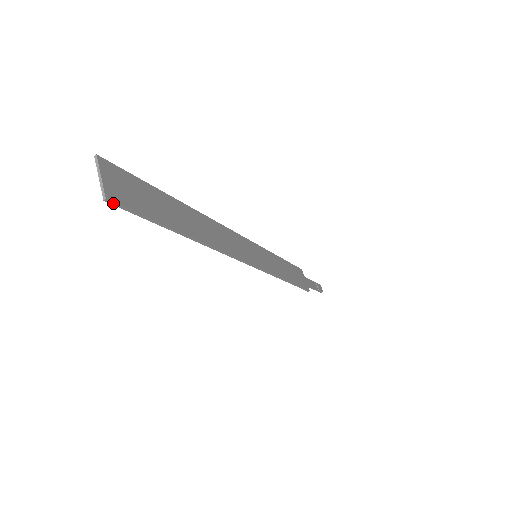
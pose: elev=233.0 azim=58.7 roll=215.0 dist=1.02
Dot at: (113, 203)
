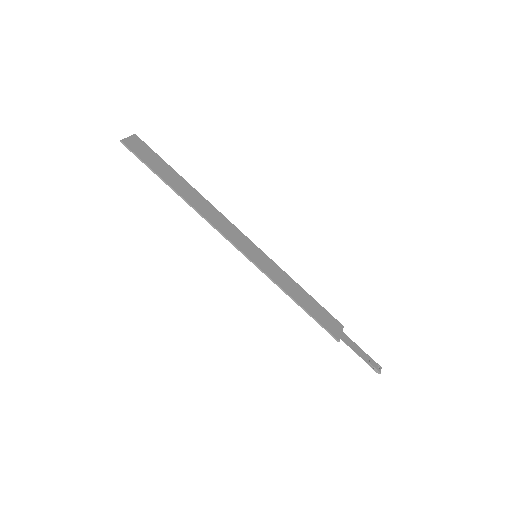
Dot at: (124, 145)
